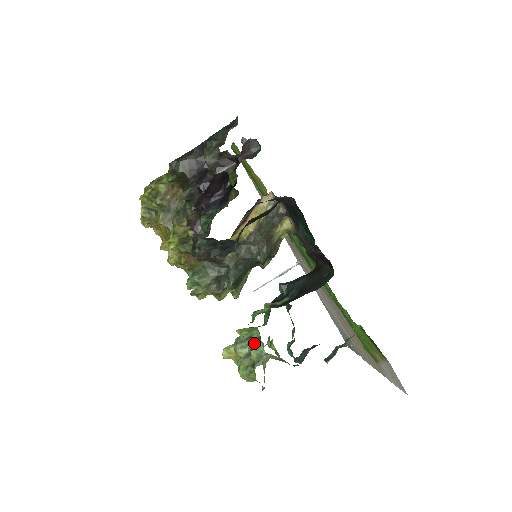
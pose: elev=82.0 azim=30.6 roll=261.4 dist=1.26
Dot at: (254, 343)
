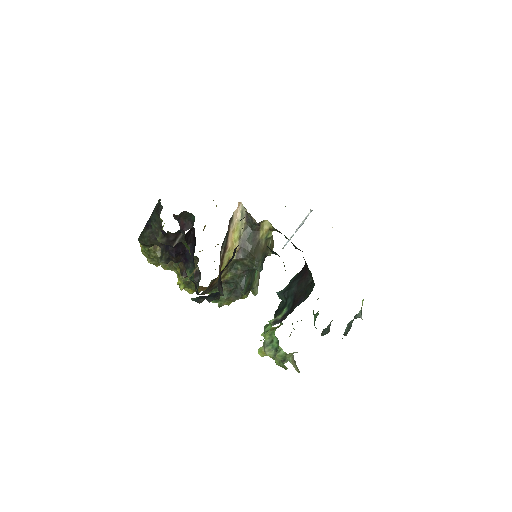
Dot at: (276, 346)
